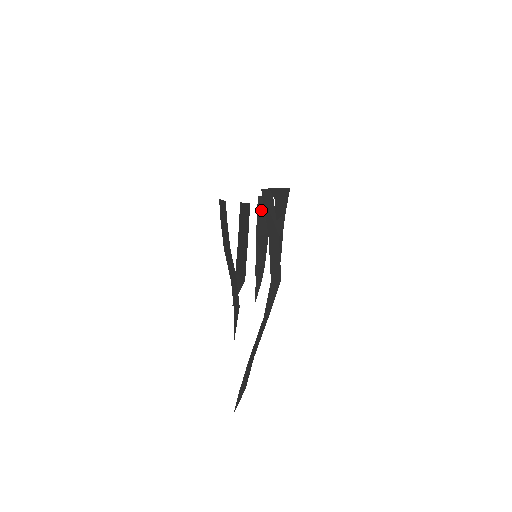
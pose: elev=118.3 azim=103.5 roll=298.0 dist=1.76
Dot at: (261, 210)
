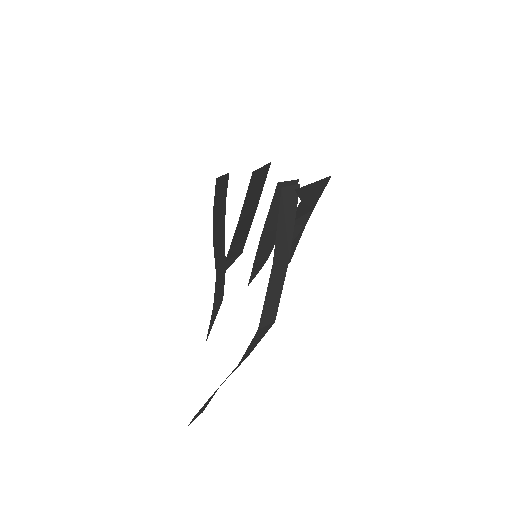
Dot at: (278, 200)
